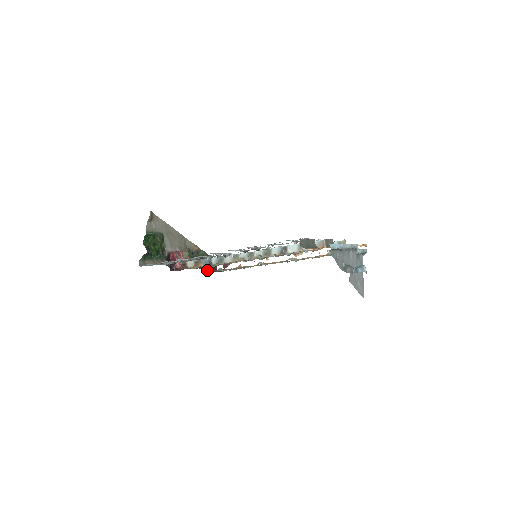
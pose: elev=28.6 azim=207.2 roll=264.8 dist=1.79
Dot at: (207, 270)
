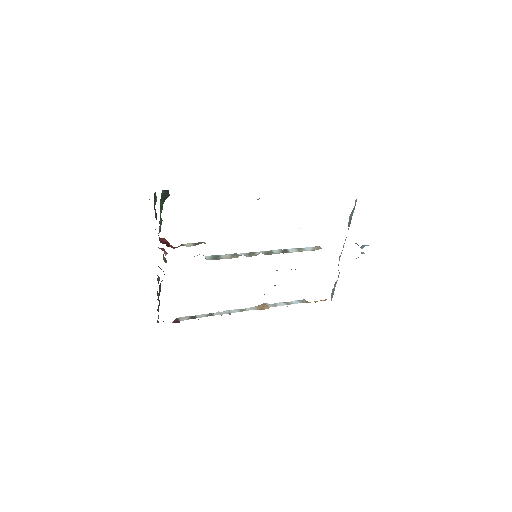
Dot at: occluded
